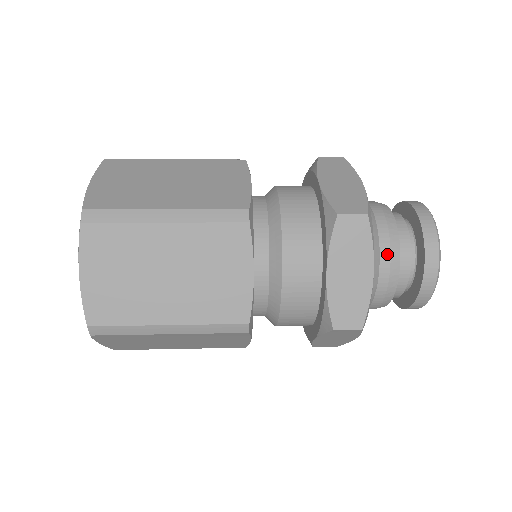
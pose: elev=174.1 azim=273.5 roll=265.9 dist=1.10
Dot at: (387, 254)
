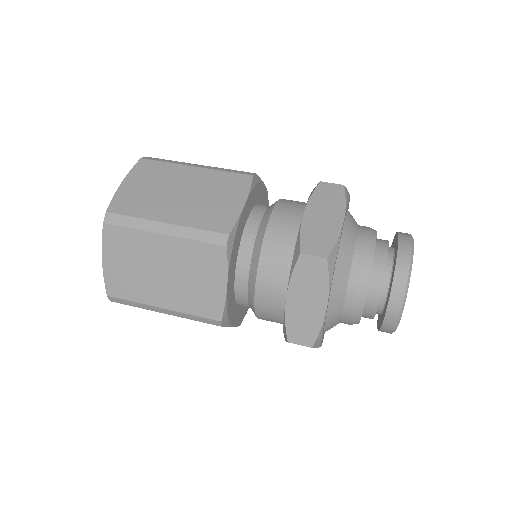
Dot at: (354, 287)
